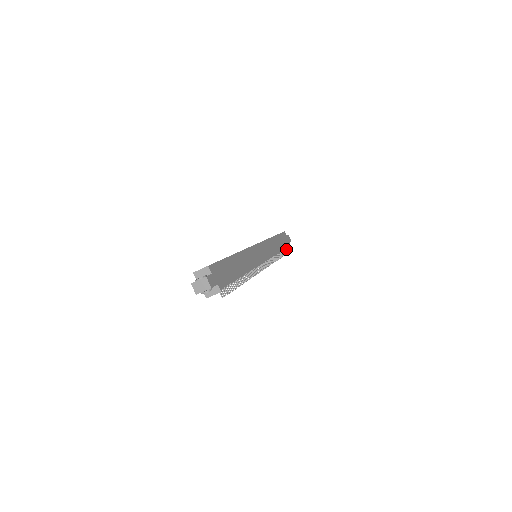
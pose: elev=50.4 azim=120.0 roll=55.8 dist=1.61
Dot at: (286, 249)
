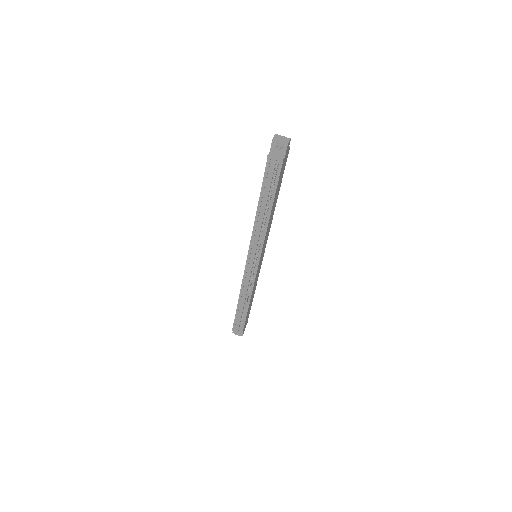
Dot at: (241, 326)
